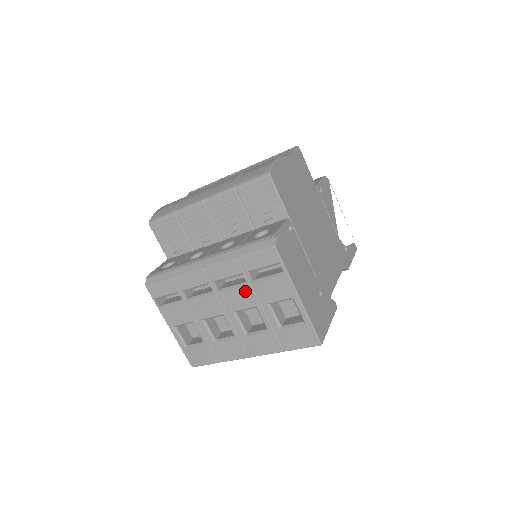
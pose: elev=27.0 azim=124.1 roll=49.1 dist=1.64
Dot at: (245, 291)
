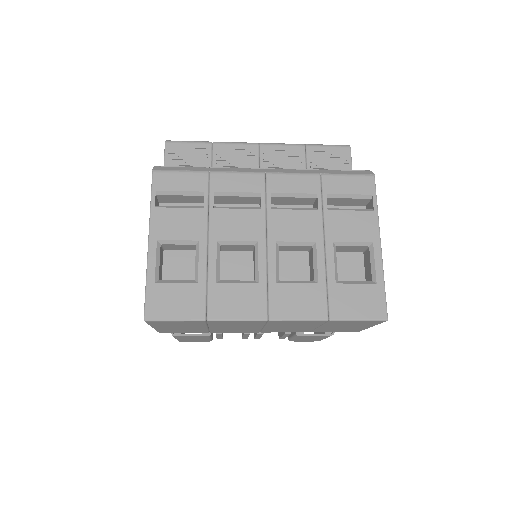
Dot at: (310, 217)
